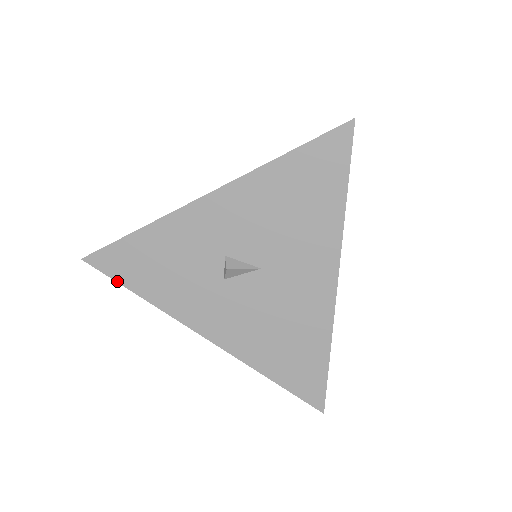
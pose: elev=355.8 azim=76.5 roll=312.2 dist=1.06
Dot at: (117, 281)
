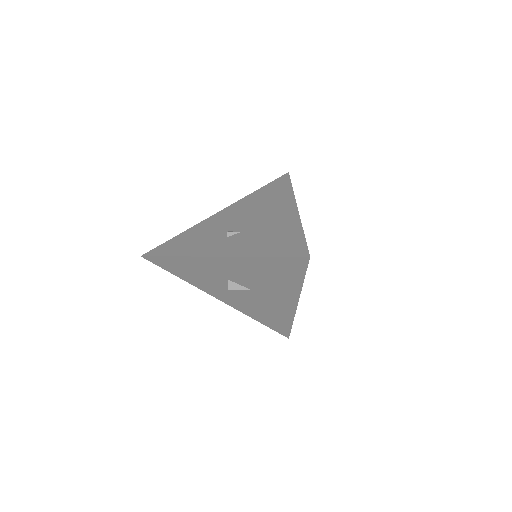
Dot at: (164, 269)
